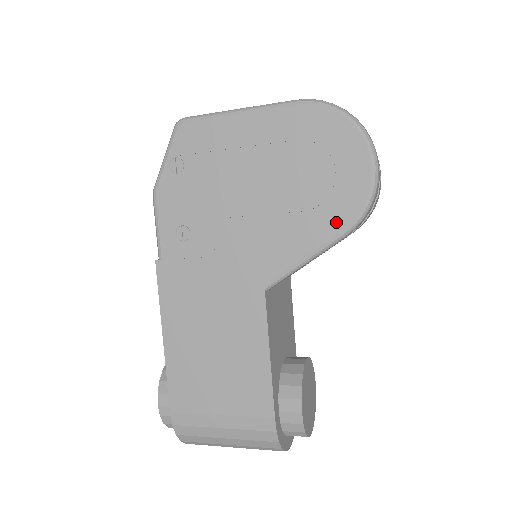
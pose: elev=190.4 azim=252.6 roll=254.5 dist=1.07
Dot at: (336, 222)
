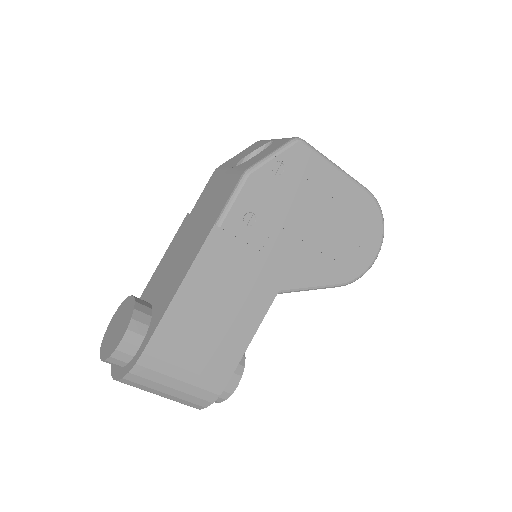
Dot at: (342, 276)
